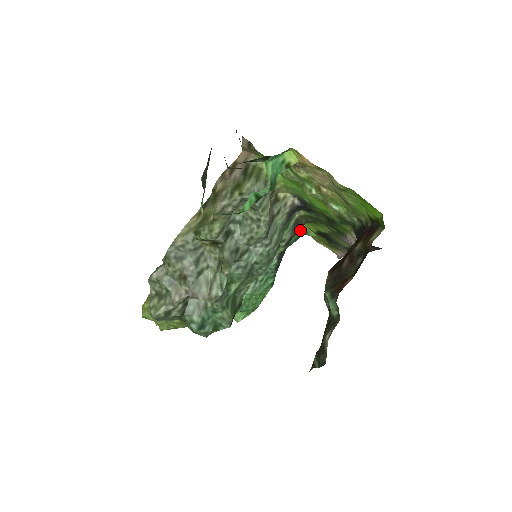
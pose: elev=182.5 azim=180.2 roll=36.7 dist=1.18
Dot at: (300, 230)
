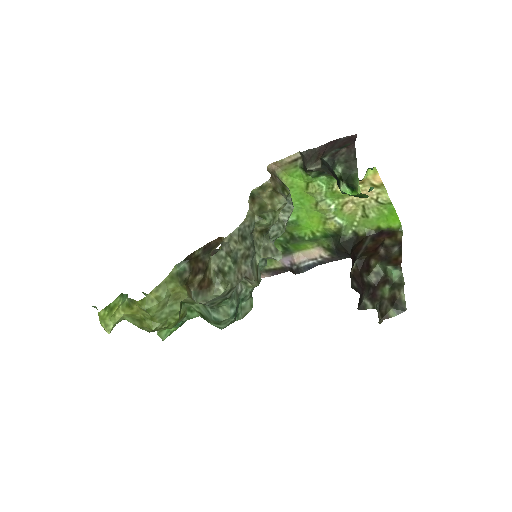
Dot at: occluded
